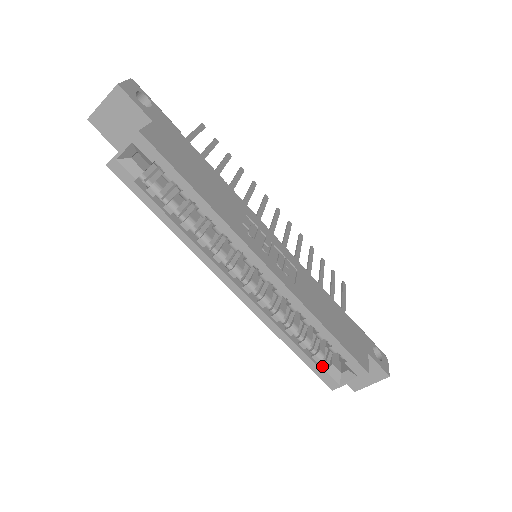
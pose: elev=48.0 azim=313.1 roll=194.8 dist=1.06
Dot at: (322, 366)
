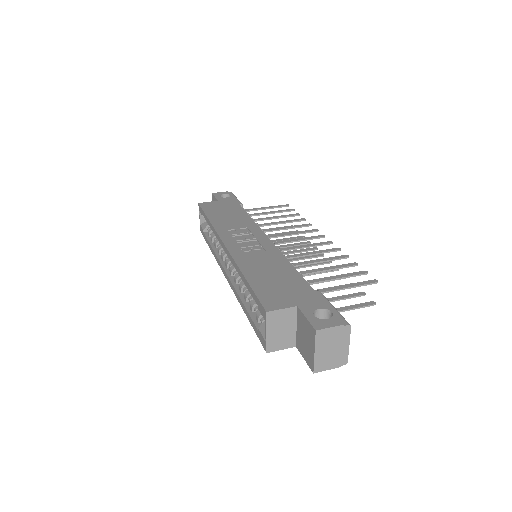
Dot at: occluded
